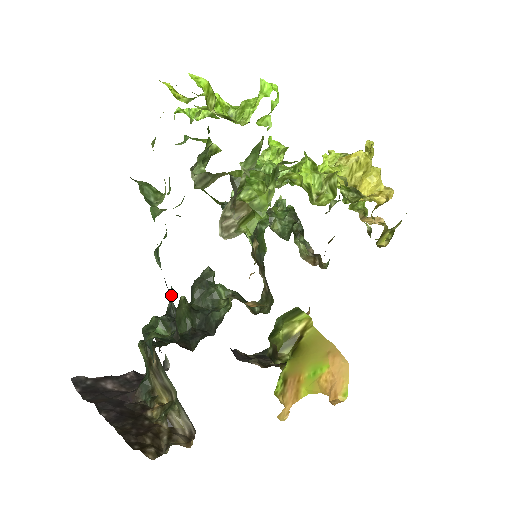
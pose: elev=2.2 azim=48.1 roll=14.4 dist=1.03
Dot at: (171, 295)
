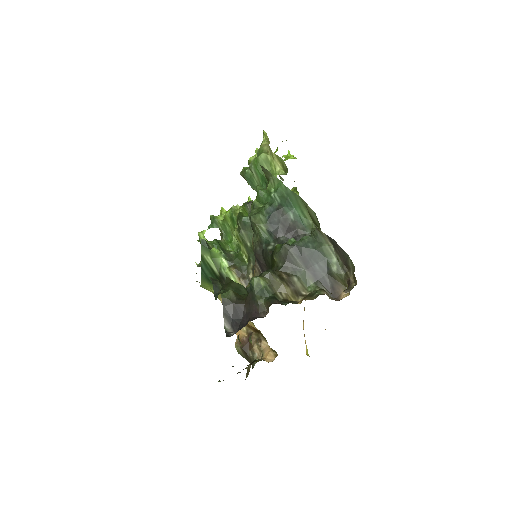
Dot at: (267, 243)
